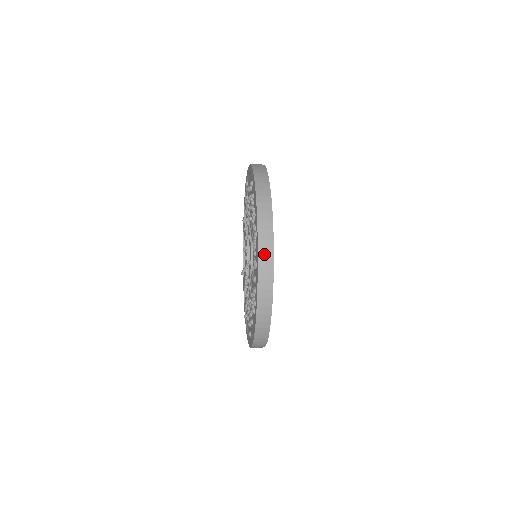
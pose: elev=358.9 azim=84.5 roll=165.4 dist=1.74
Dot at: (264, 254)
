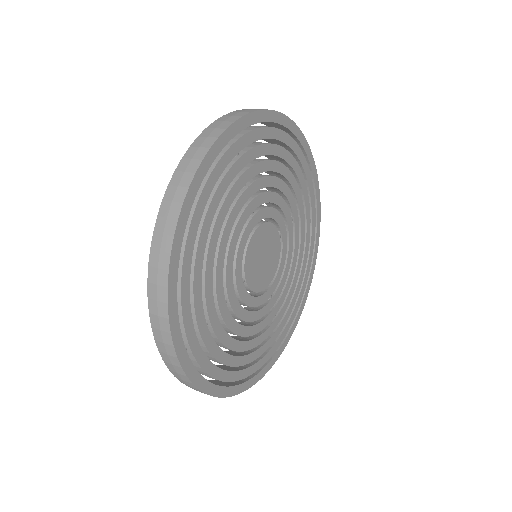
Dot at: (202, 141)
